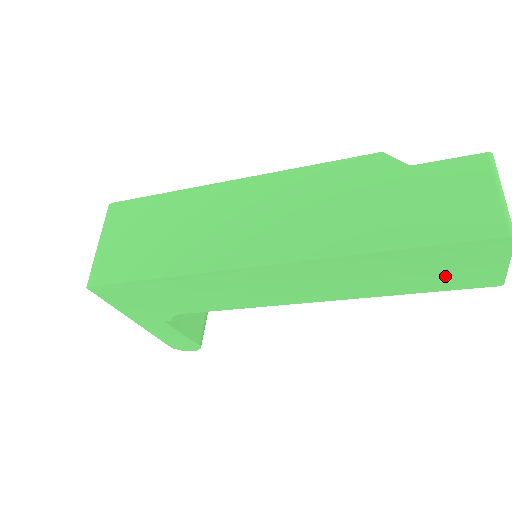
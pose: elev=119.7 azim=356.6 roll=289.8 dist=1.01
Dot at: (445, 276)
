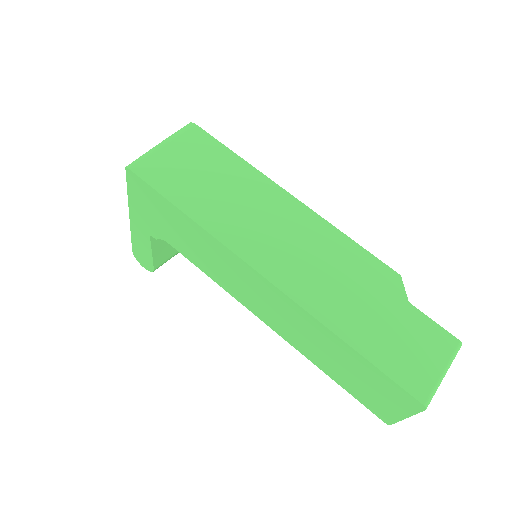
Dot at: (362, 388)
